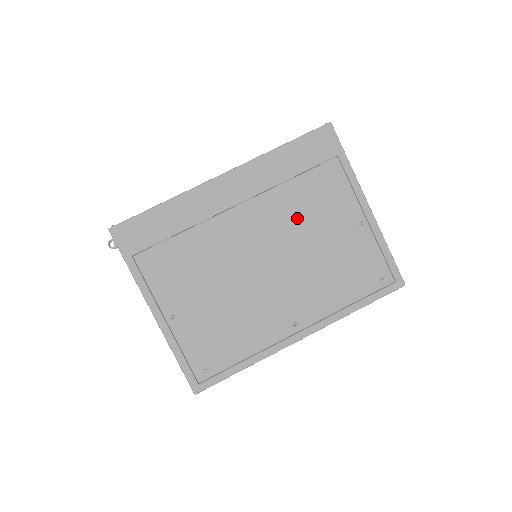
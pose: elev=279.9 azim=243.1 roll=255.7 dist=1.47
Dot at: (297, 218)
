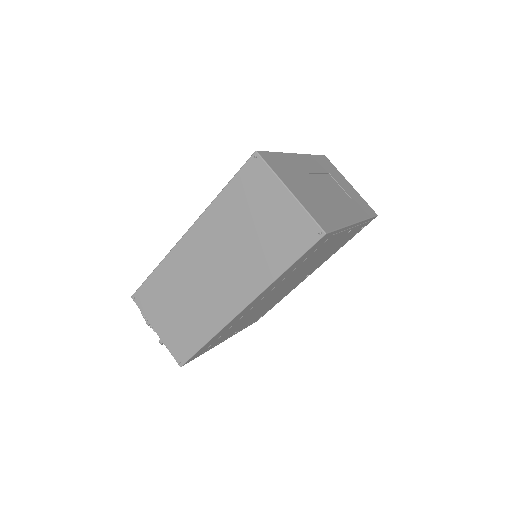
Dot at: occluded
